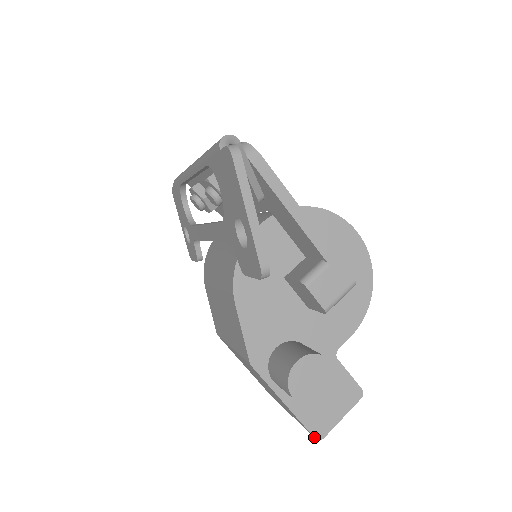
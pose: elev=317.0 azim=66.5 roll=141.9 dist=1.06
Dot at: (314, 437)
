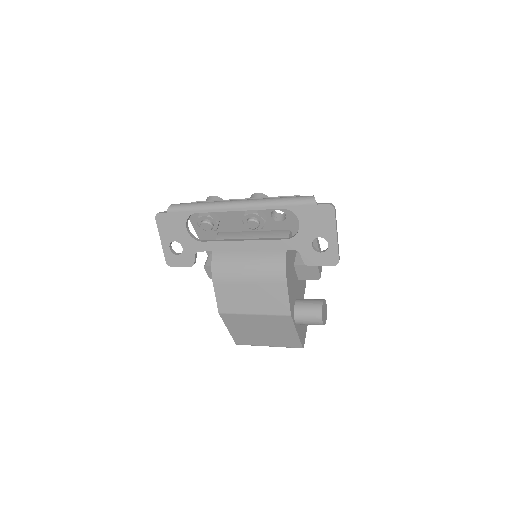
Dot at: (303, 347)
